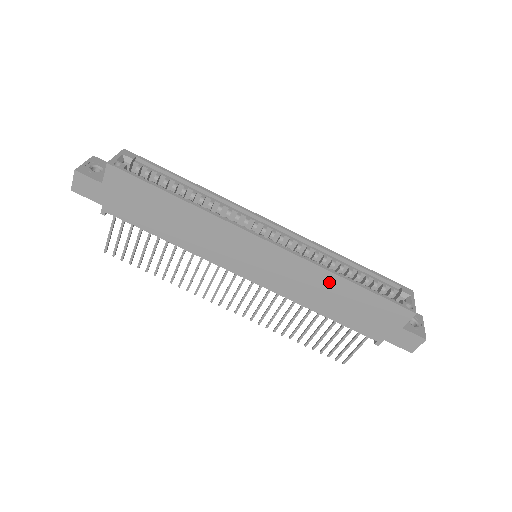
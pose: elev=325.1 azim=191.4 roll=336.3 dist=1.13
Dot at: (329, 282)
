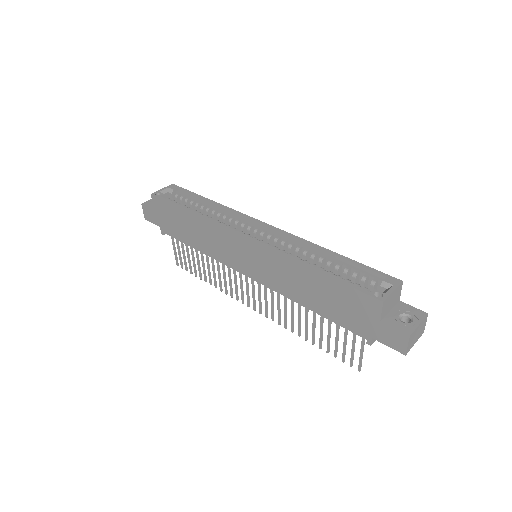
Dot at: (299, 272)
